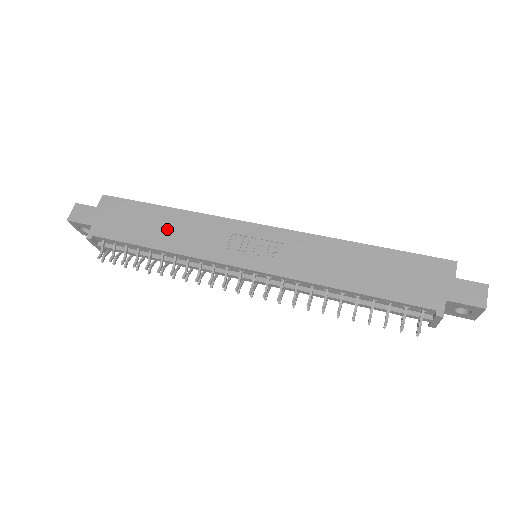
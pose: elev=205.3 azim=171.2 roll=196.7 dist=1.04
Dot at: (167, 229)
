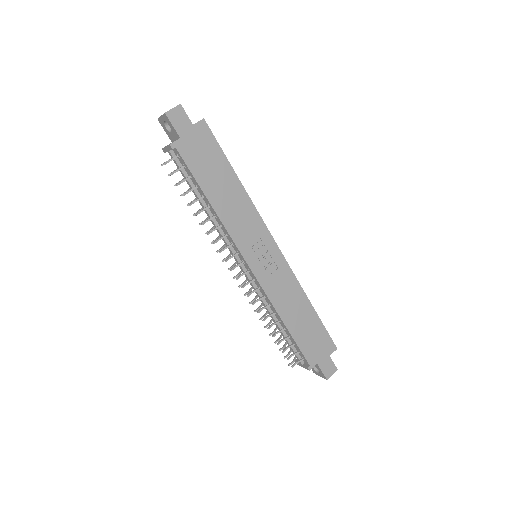
Dot at: (226, 194)
